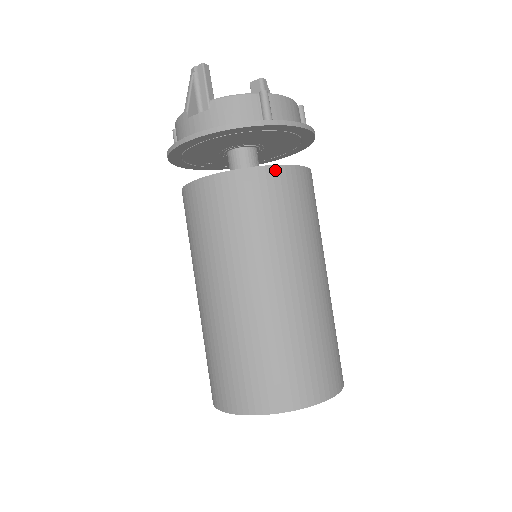
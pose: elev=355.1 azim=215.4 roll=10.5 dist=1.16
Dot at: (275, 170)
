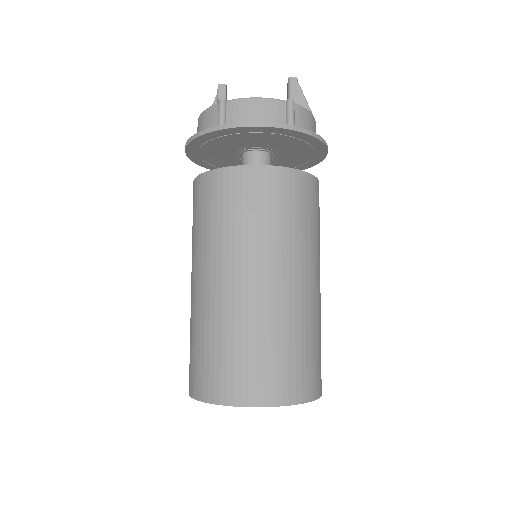
Dot at: (220, 173)
